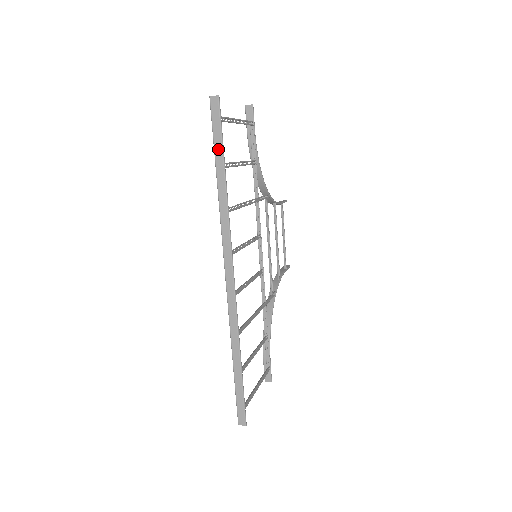
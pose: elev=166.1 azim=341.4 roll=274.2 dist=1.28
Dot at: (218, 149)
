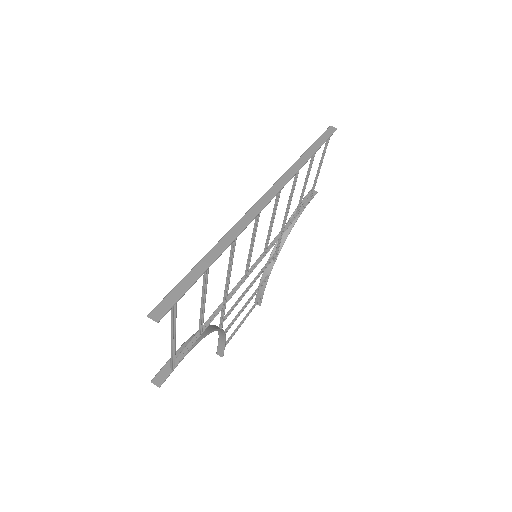
Dot at: (318, 143)
